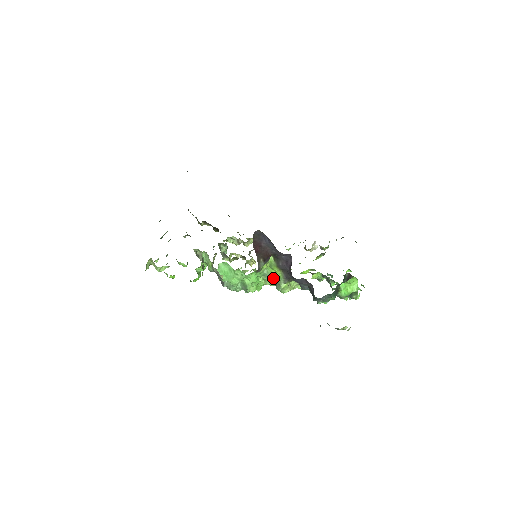
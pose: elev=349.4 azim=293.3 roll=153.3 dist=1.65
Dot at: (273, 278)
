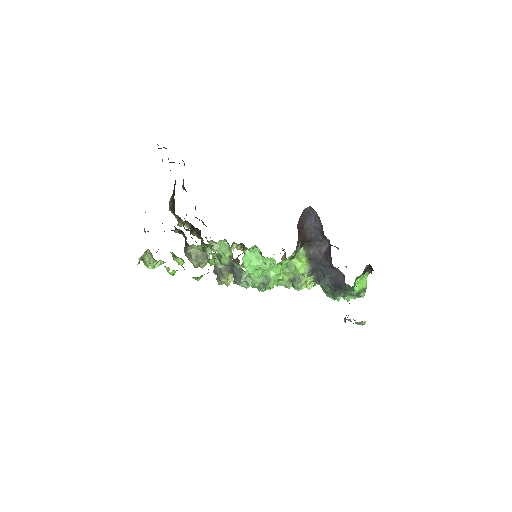
Dot at: (297, 270)
